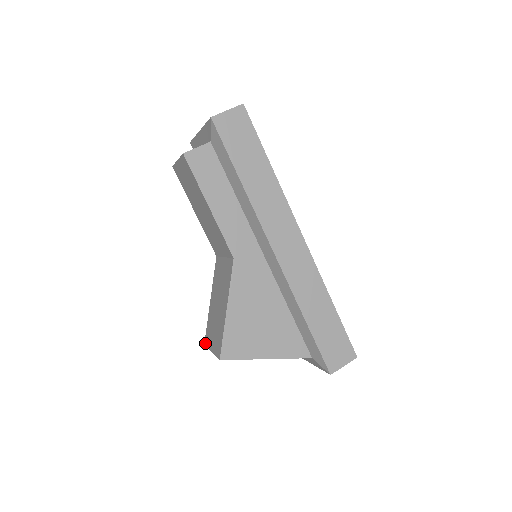
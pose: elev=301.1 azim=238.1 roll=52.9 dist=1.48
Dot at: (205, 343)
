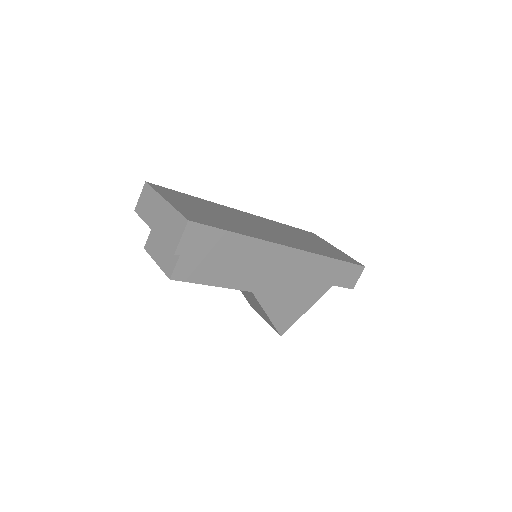
Dot at: occluded
